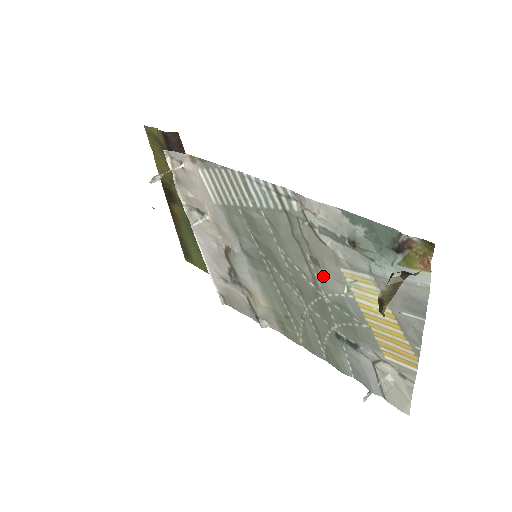
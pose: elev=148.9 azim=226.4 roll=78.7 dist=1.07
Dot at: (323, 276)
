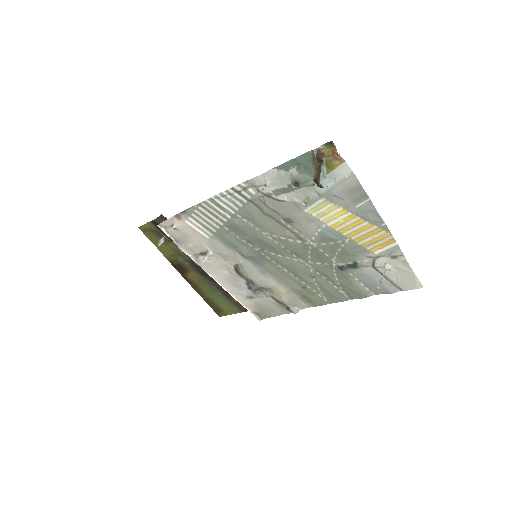
Dot at: (299, 227)
